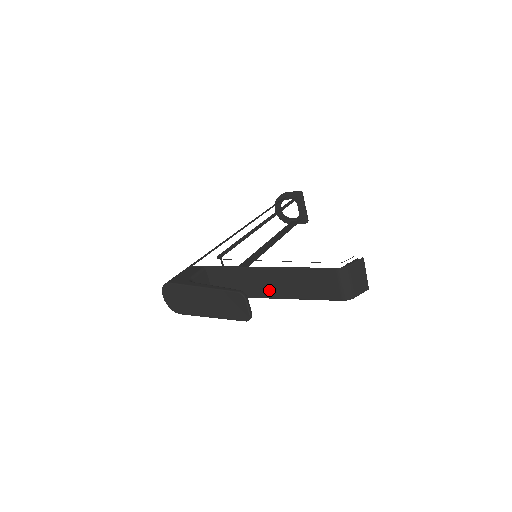
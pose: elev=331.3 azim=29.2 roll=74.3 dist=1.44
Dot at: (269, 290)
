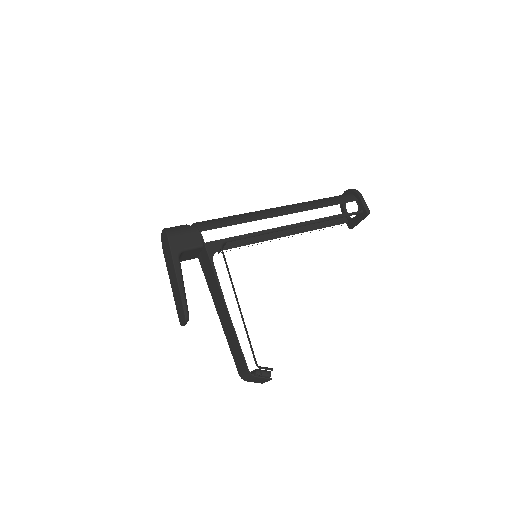
Dot at: (219, 310)
